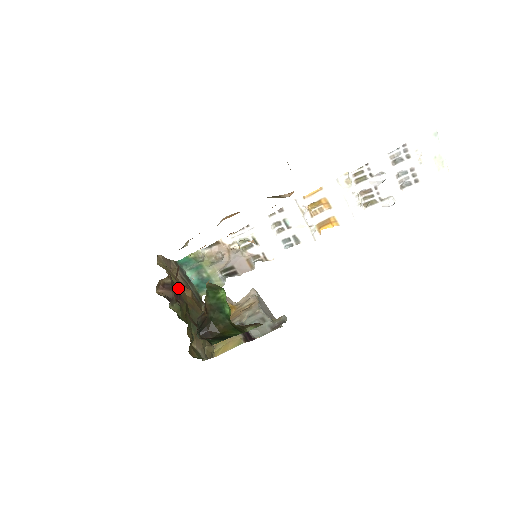
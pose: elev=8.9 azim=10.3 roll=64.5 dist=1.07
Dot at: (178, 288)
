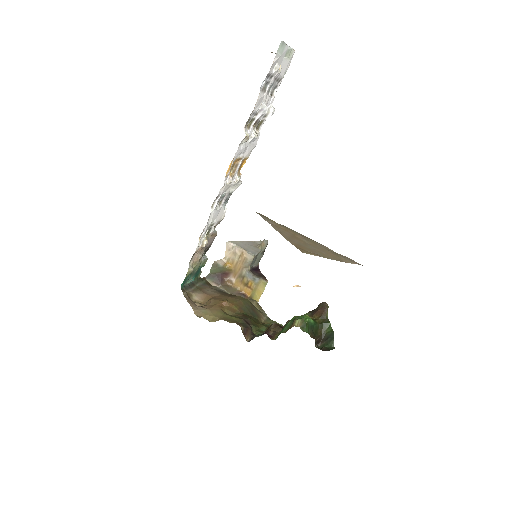
Dot at: (242, 321)
